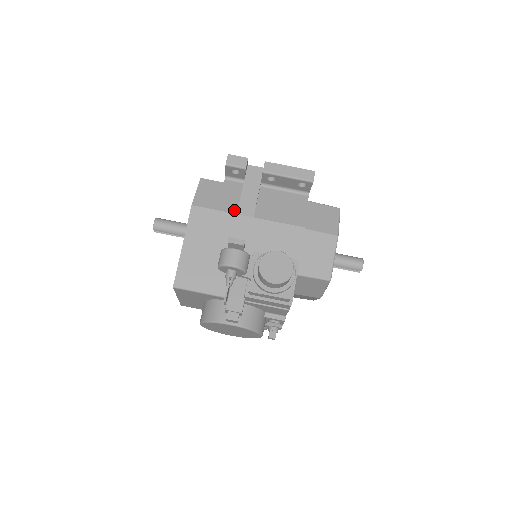
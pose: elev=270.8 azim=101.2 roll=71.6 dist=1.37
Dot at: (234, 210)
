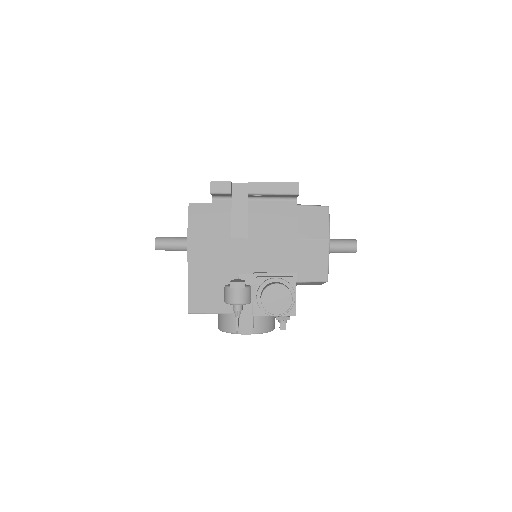
Dot at: (228, 234)
